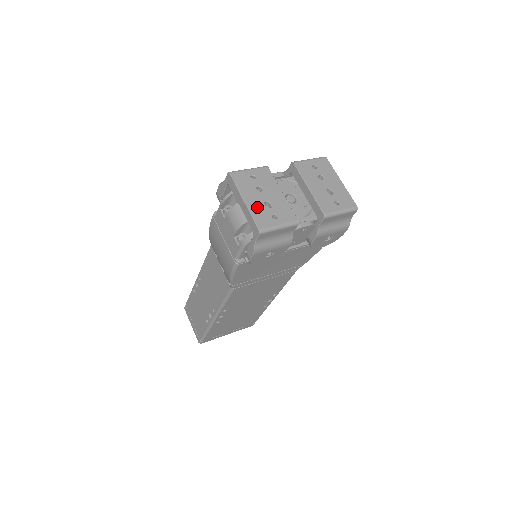
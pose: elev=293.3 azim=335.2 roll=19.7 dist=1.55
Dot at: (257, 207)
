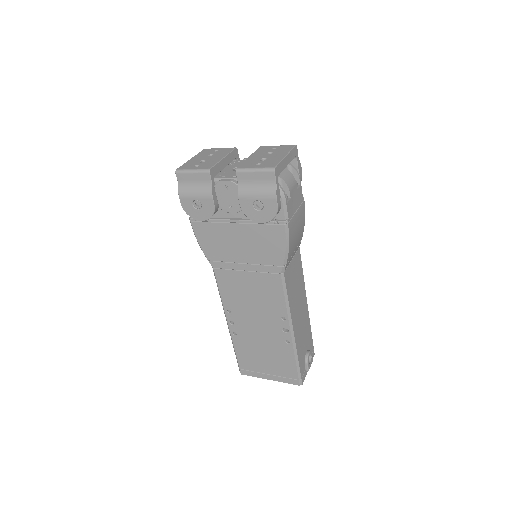
Dot at: (193, 161)
